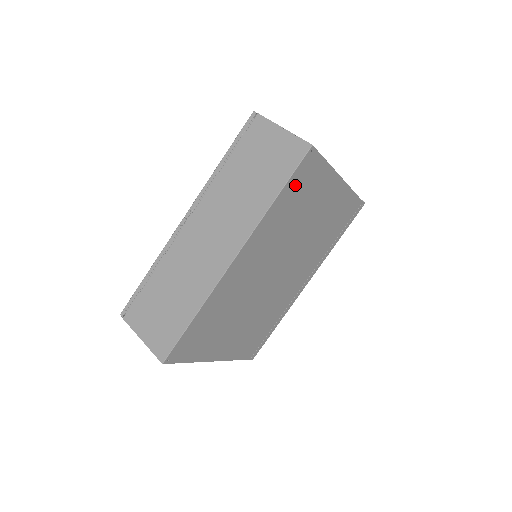
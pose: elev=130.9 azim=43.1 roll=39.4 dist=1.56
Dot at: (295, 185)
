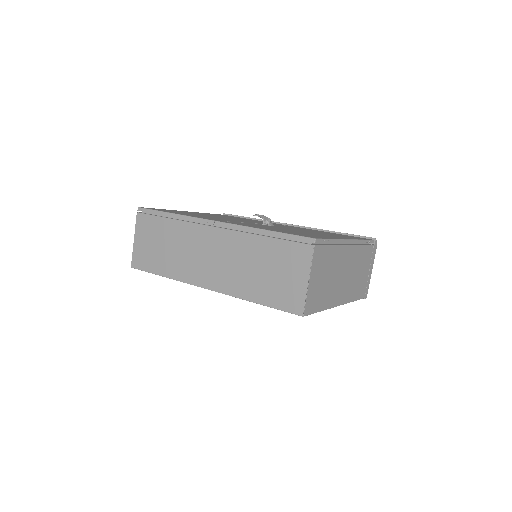
Dot at: occluded
